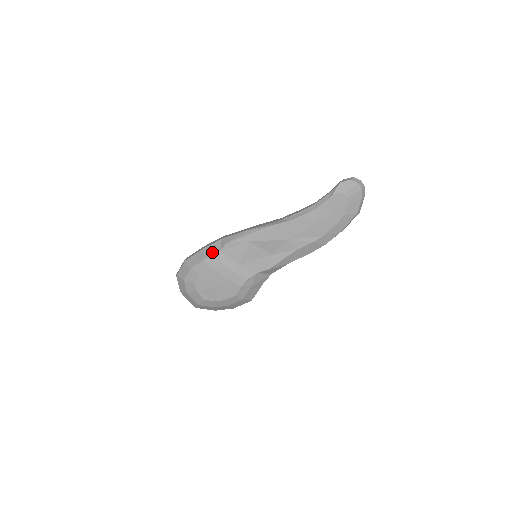
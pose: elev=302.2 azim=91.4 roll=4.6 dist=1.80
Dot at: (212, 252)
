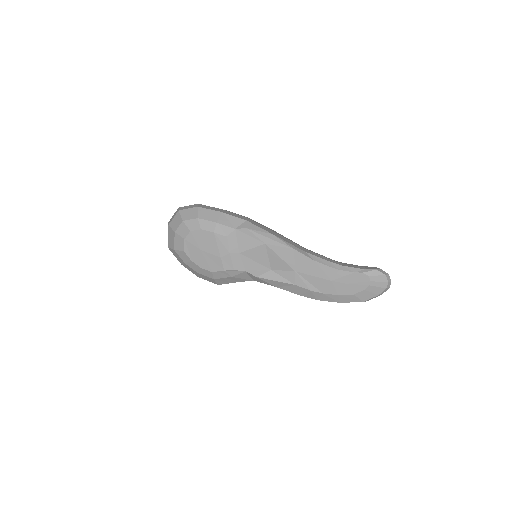
Dot at: (228, 223)
